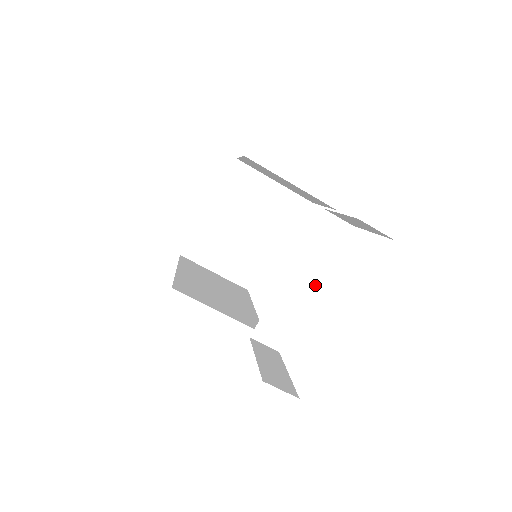
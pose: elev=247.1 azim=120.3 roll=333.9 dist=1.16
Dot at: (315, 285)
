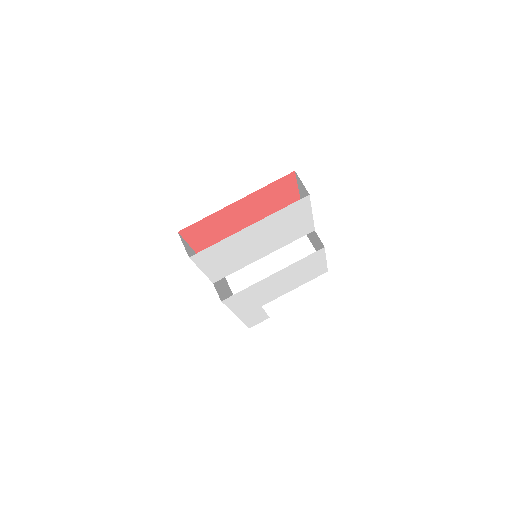
Dot at: (266, 253)
